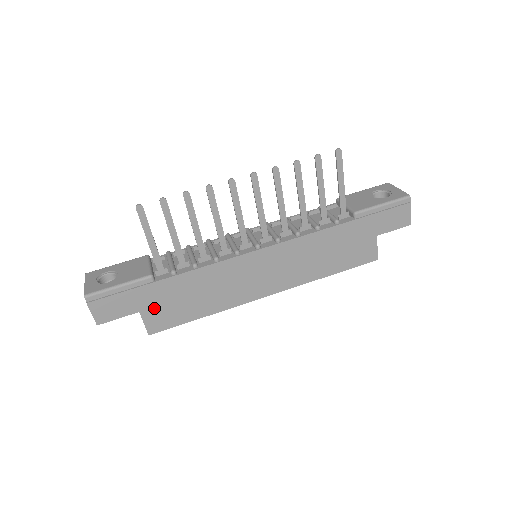
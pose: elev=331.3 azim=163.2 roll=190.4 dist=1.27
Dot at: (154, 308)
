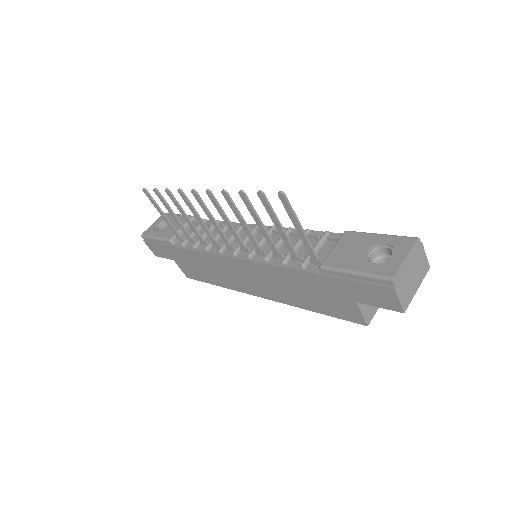
Dot at: (181, 262)
